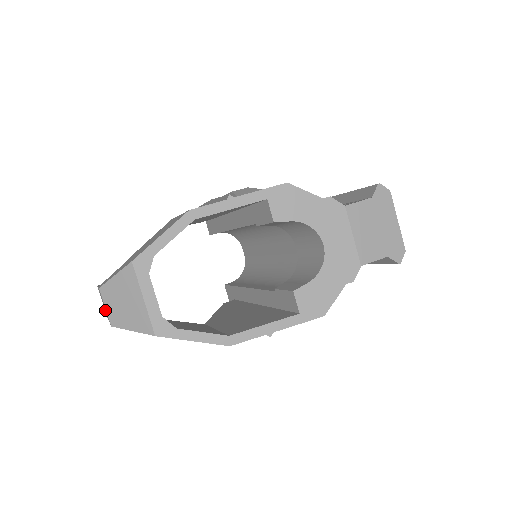
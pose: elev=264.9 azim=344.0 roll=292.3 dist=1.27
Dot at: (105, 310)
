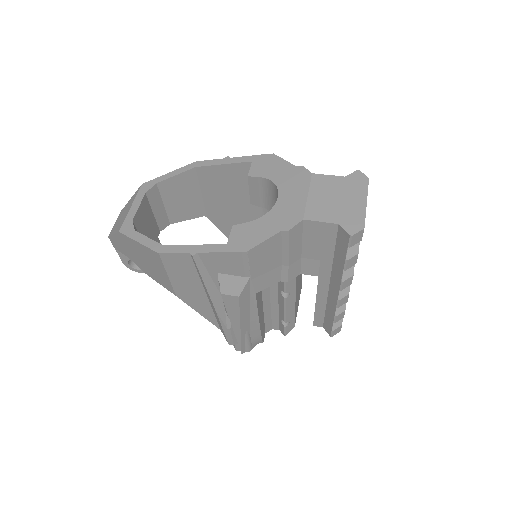
Dot at: occluded
